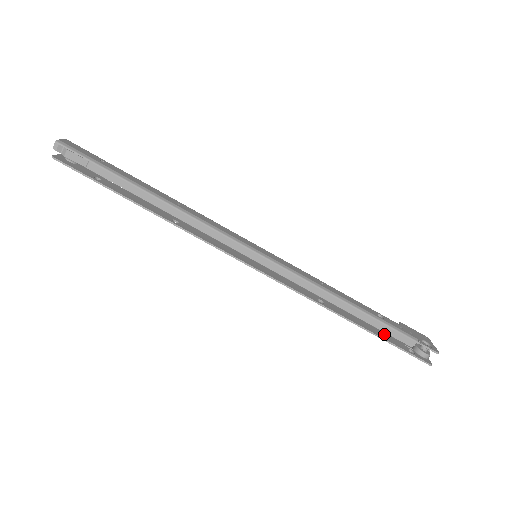
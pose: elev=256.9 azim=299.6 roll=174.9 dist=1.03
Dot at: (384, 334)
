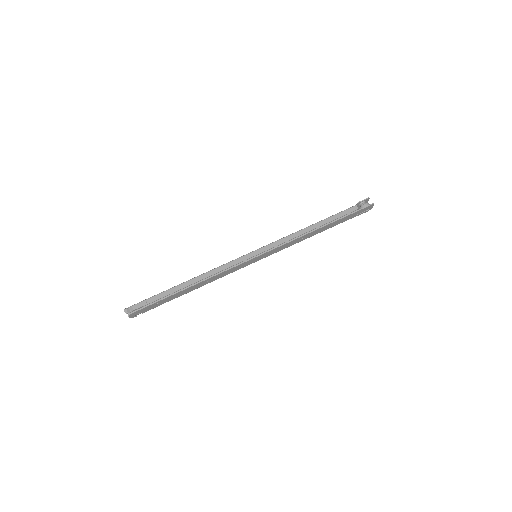
Dot at: (343, 220)
